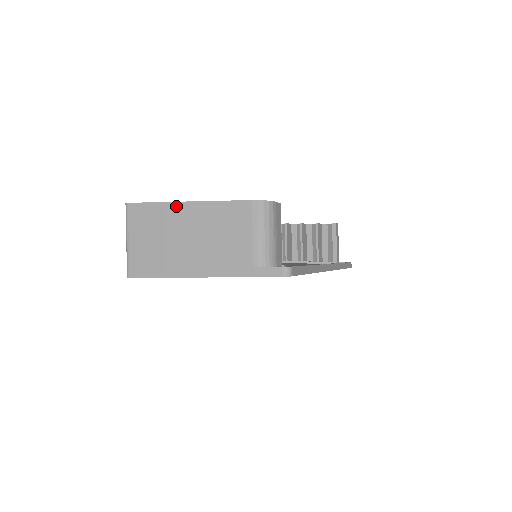
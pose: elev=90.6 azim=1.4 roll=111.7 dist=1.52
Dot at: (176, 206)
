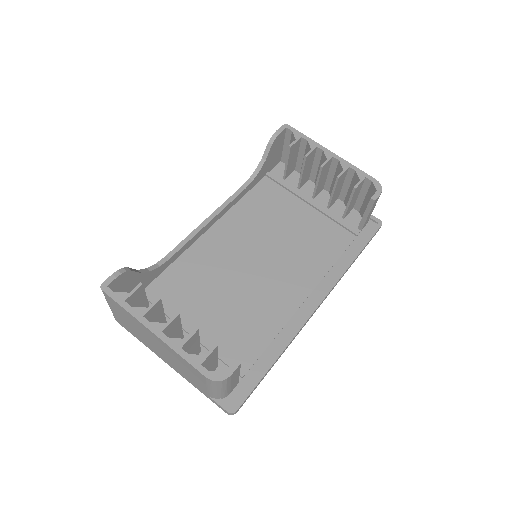
Dot at: (144, 327)
